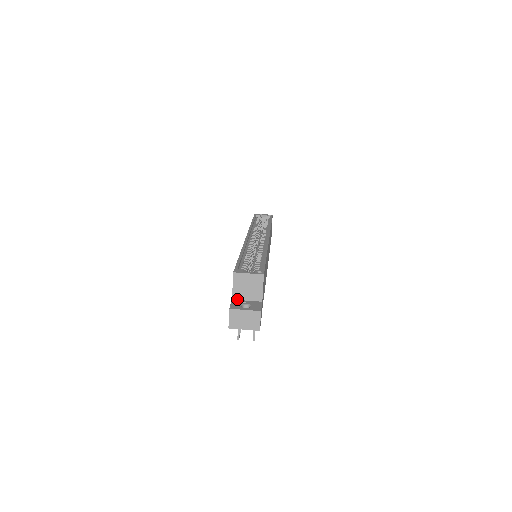
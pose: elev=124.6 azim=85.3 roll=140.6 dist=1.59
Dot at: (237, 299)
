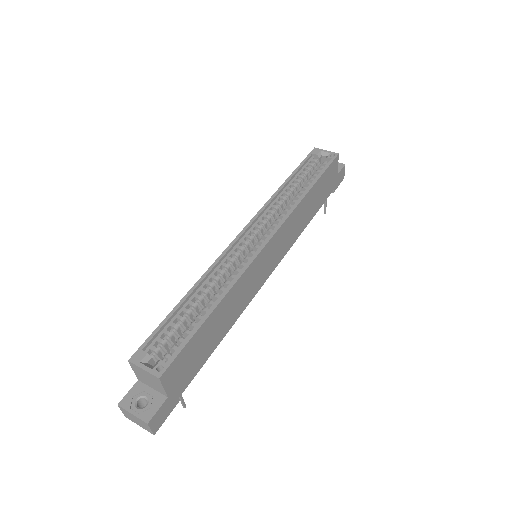
Dot at: (142, 382)
